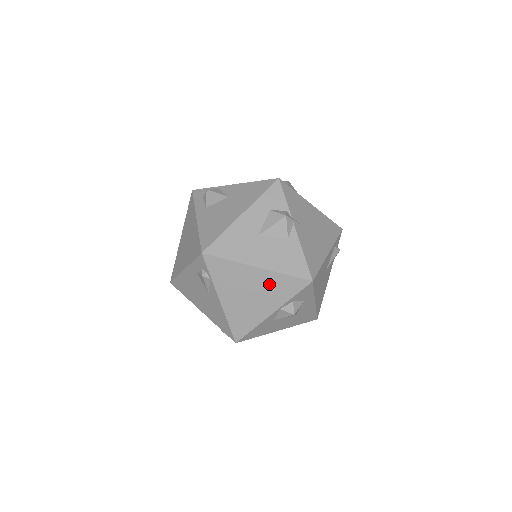
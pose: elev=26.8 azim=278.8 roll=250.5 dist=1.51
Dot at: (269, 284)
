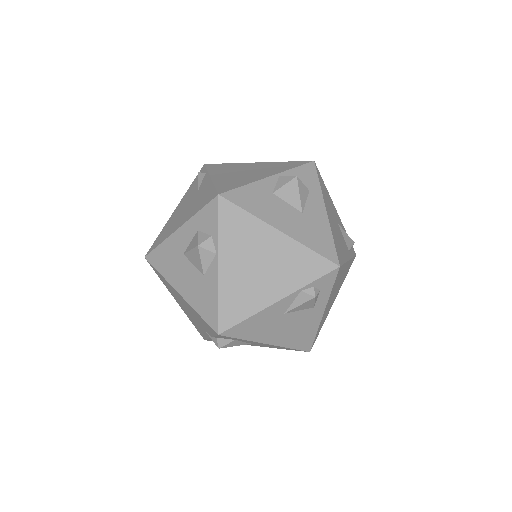
Dot at: (268, 166)
